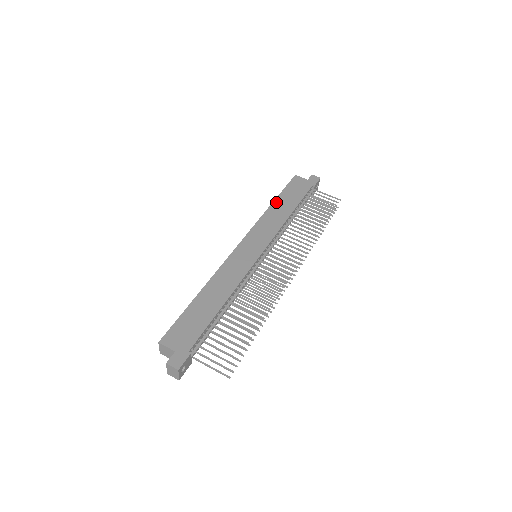
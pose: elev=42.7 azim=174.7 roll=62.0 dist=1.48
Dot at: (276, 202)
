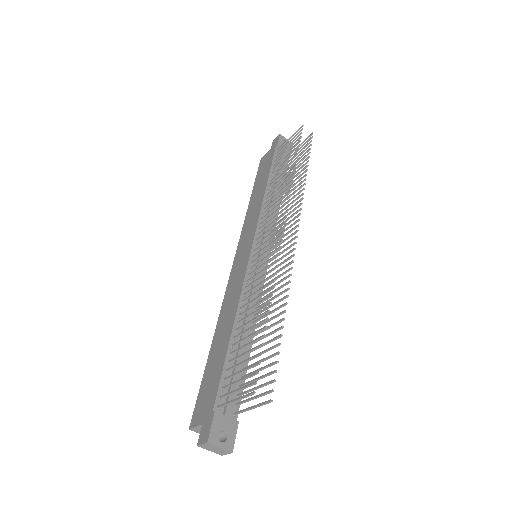
Dot at: (252, 196)
